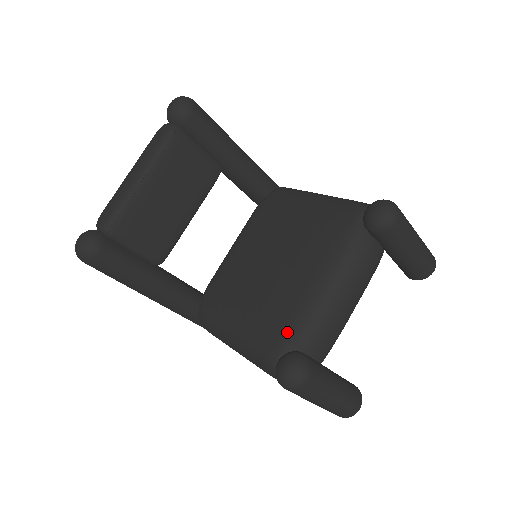
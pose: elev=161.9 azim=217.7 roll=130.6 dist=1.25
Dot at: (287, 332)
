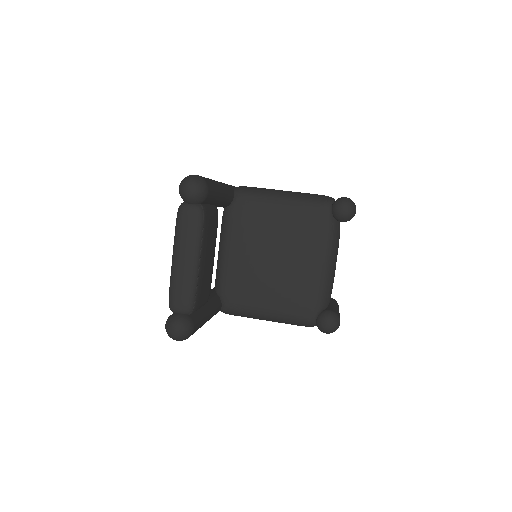
Dot at: (315, 303)
